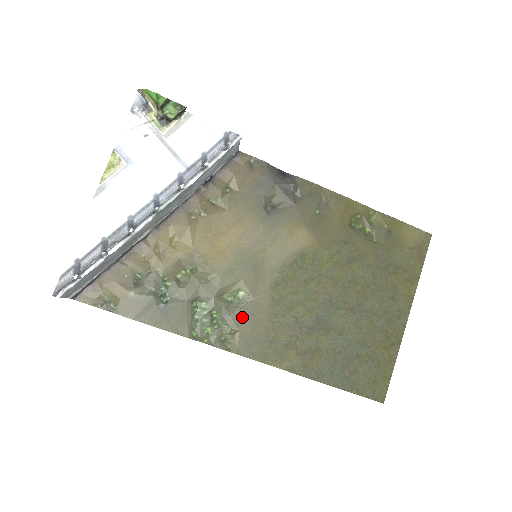
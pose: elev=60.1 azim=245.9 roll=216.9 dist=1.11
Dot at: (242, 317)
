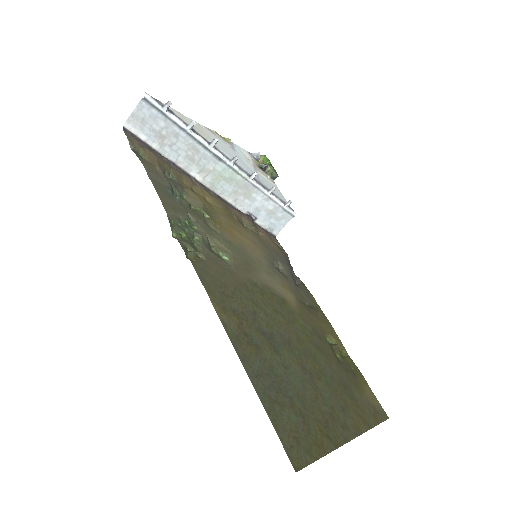
Dot at: (215, 261)
